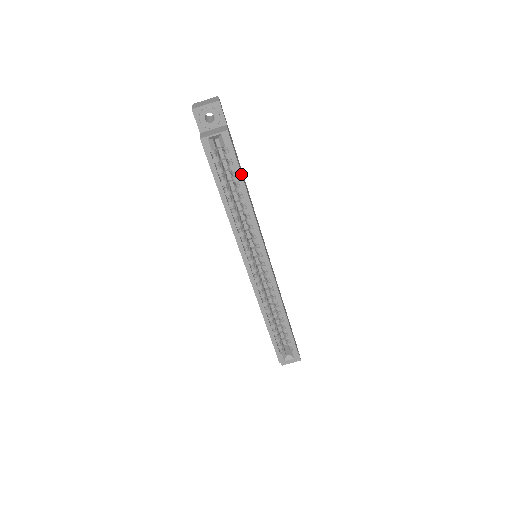
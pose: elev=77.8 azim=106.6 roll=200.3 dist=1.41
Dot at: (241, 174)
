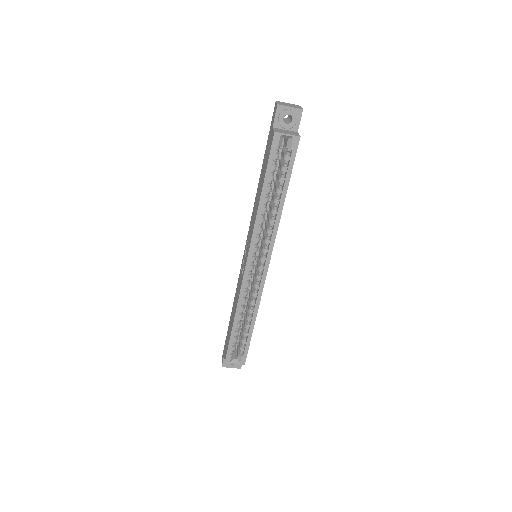
Dot at: occluded
